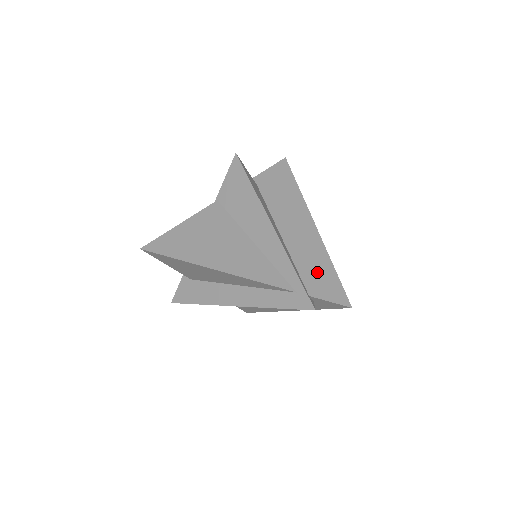
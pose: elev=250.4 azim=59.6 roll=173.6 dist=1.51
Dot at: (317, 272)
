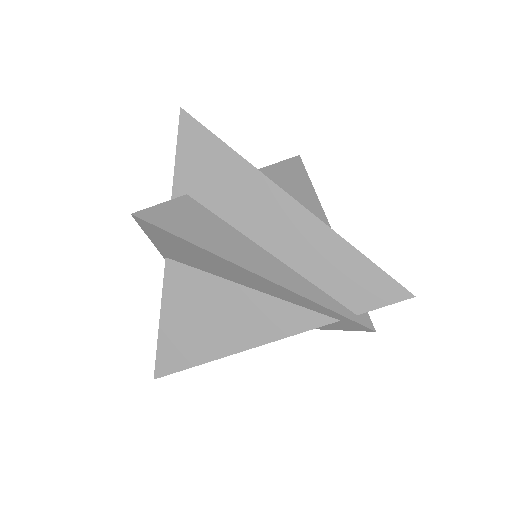
Dot at: (346, 276)
